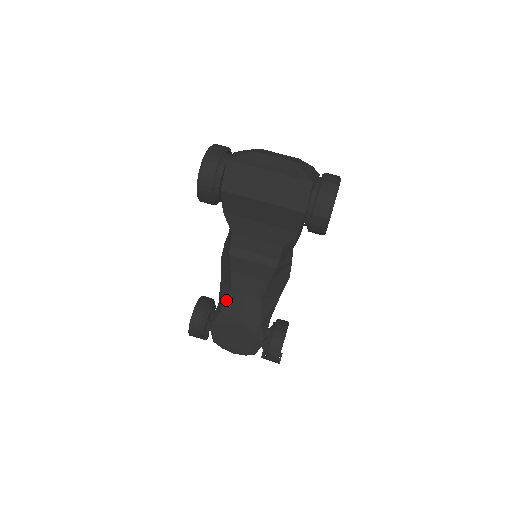
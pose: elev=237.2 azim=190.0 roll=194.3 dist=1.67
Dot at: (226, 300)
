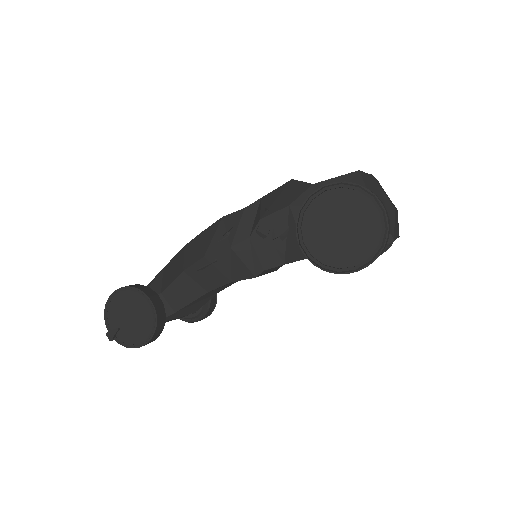
Dot at: (194, 301)
